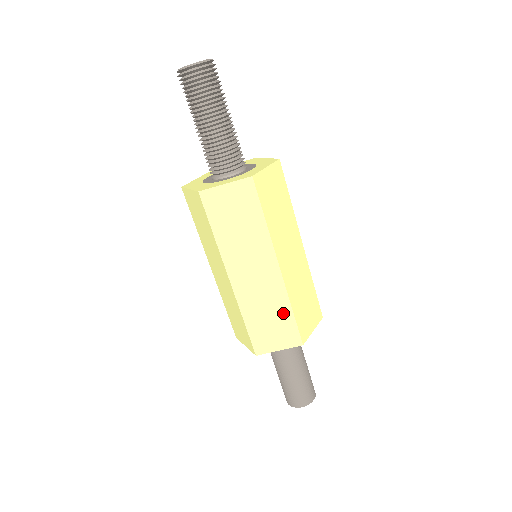
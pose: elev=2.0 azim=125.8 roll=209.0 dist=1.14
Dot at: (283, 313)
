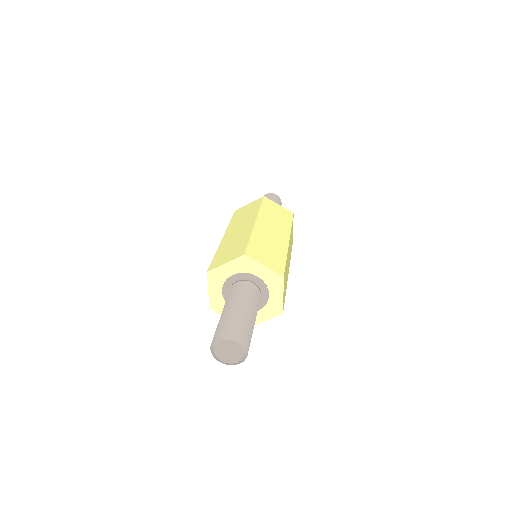
Dot at: (243, 241)
